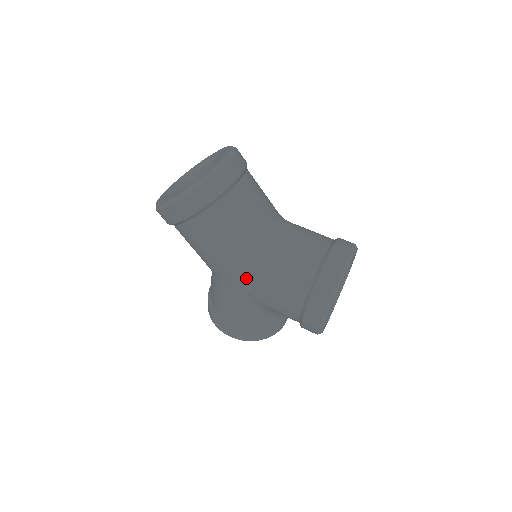
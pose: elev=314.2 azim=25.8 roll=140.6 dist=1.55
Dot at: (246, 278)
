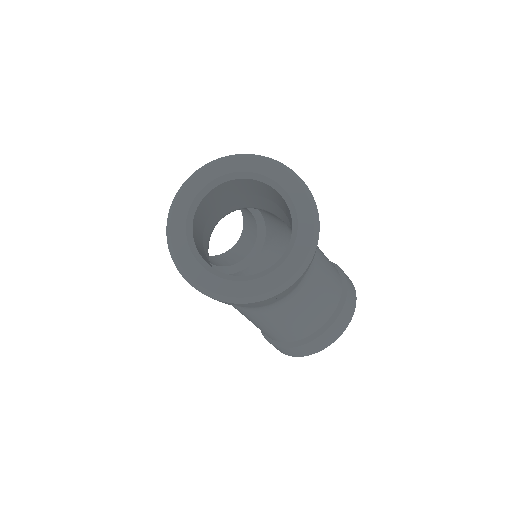
Dot at: (236, 306)
